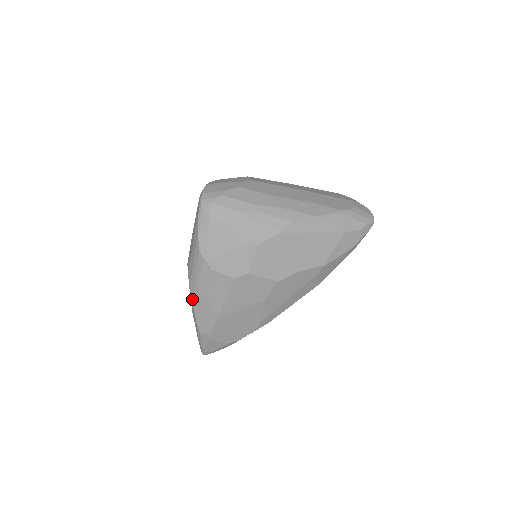
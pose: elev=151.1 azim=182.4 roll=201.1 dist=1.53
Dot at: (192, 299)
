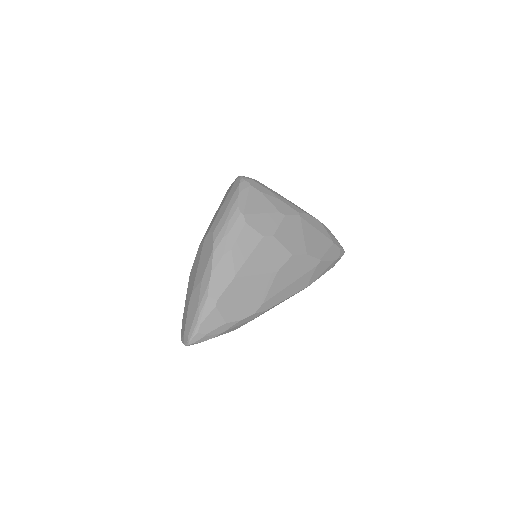
Dot at: (214, 254)
